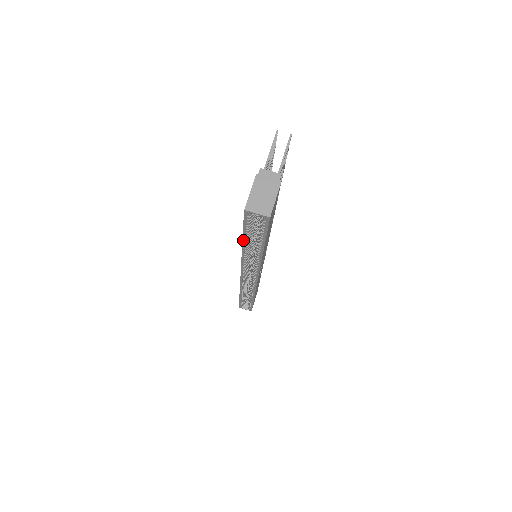
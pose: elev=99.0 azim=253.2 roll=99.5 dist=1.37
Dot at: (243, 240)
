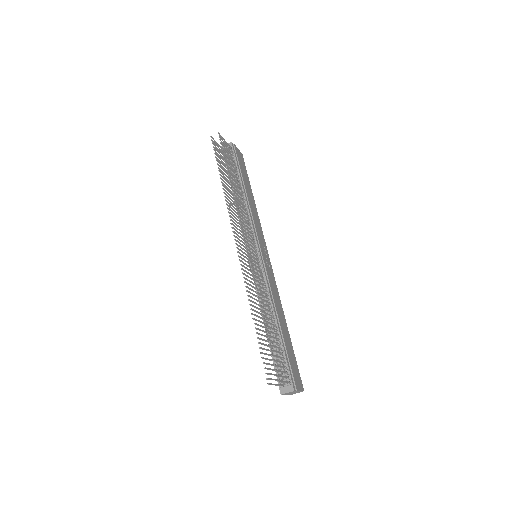
Dot at: occluded
